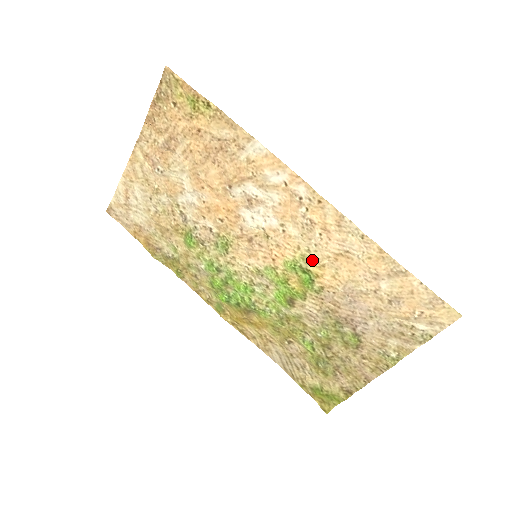
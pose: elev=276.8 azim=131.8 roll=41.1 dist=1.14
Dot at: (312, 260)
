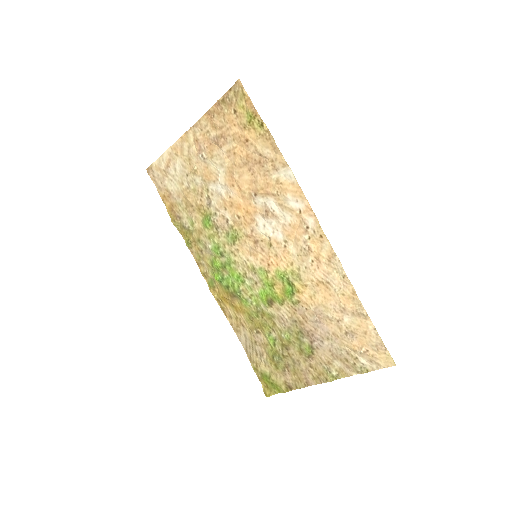
Dot at: (299, 278)
